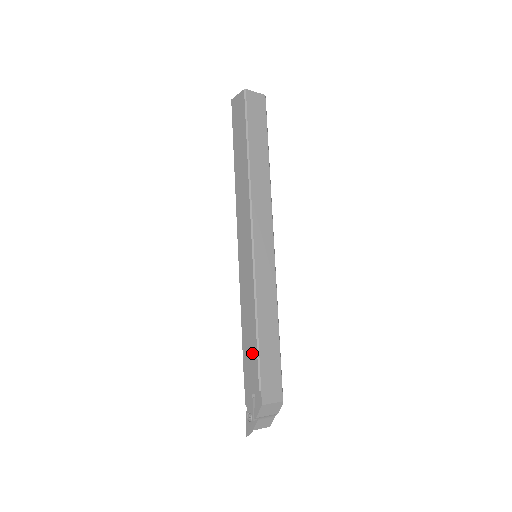
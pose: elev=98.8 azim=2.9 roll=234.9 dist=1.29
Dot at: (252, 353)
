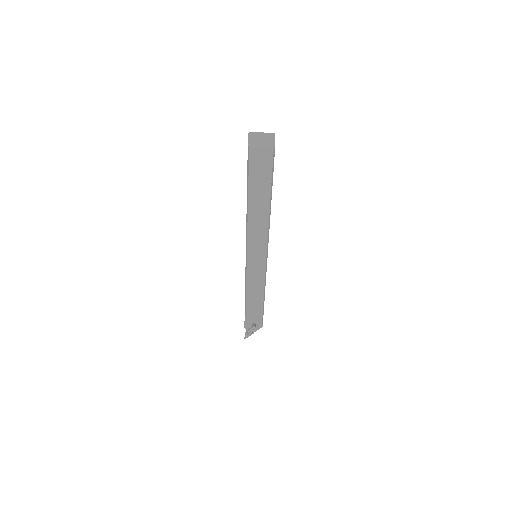
Dot at: (257, 309)
